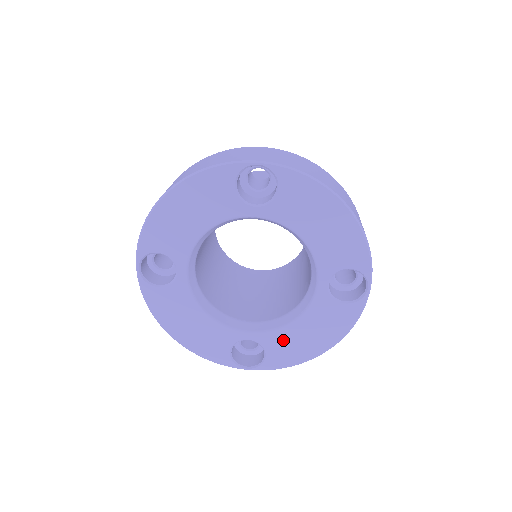
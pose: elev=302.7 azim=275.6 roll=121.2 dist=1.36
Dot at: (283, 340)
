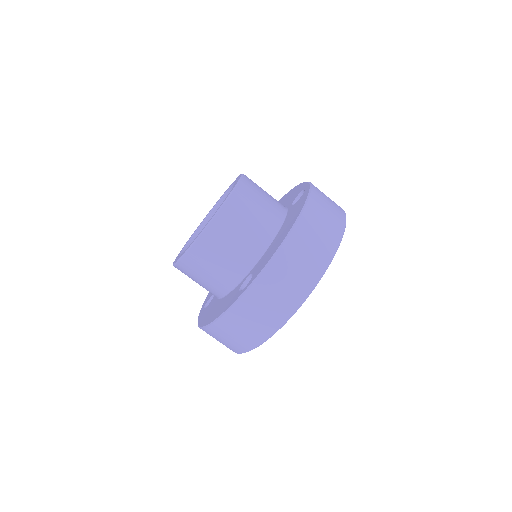
Dot at: occluded
